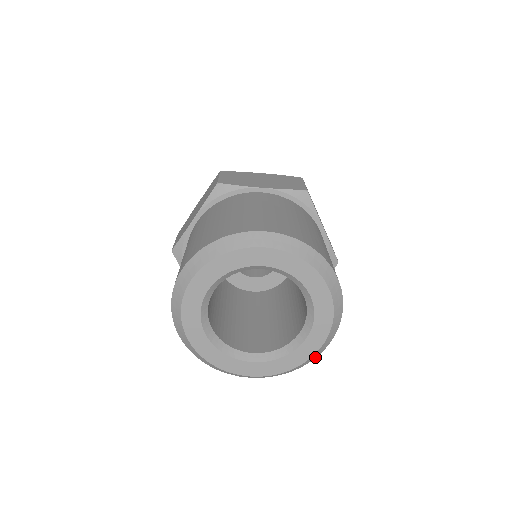
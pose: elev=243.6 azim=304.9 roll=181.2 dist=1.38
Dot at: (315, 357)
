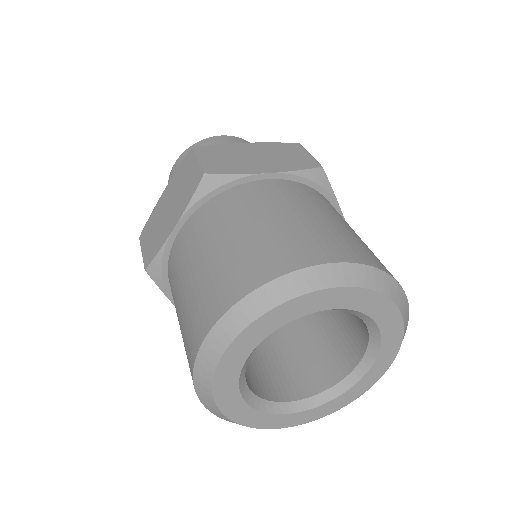
Dot at: occluded
